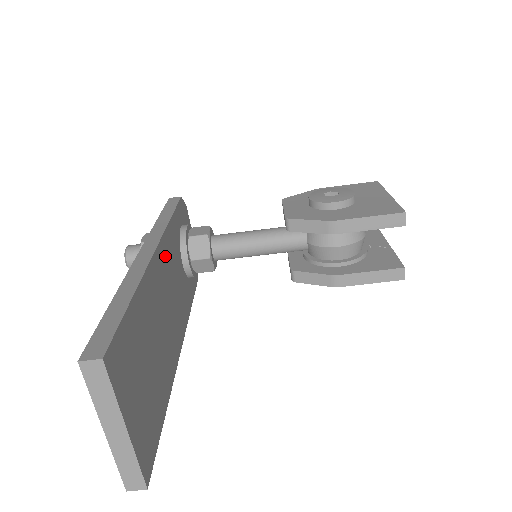
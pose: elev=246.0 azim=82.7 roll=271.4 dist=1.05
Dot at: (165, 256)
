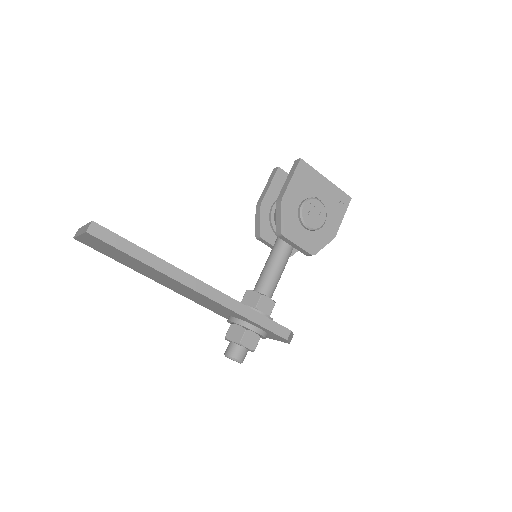
Dot at: occluded
